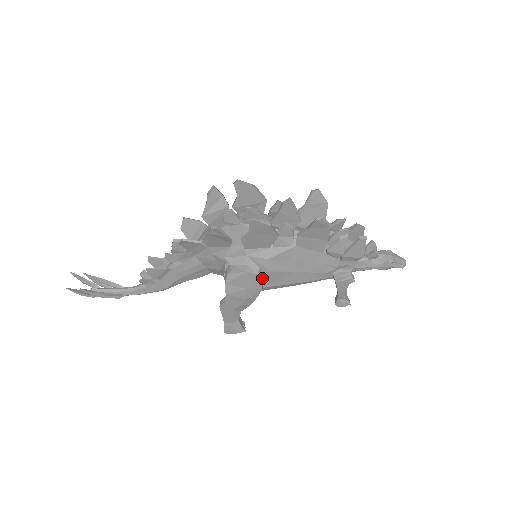
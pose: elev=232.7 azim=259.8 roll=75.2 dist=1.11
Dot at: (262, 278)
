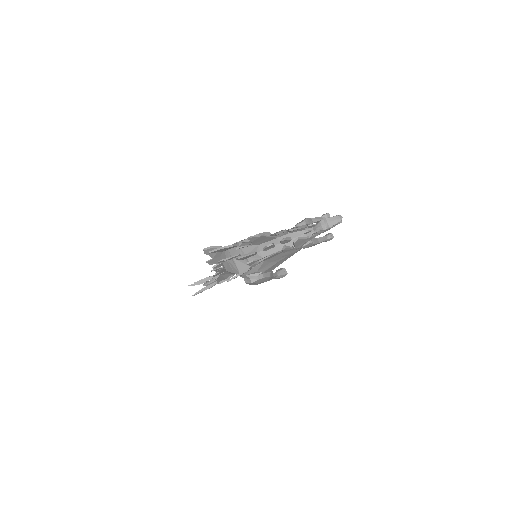
Dot at: (263, 277)
